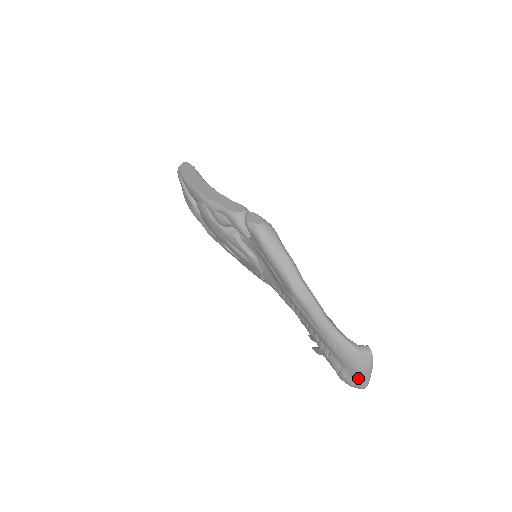
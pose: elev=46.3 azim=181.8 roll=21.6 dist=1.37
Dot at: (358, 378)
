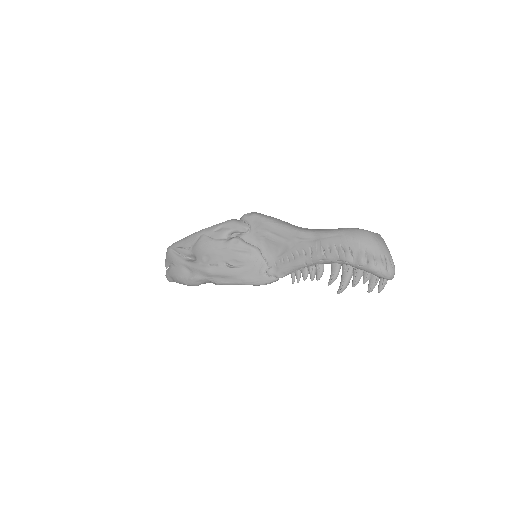
Dot at: (383, 255)
